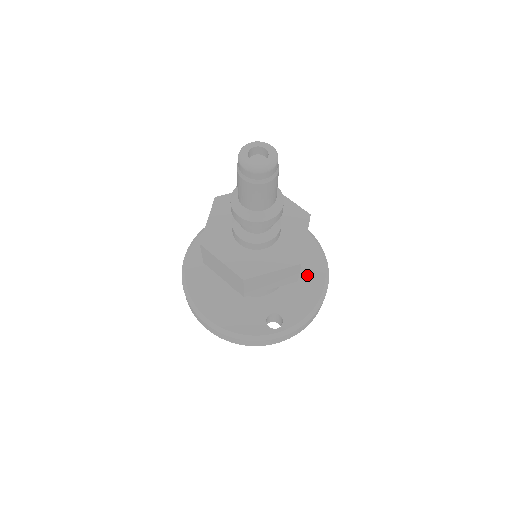
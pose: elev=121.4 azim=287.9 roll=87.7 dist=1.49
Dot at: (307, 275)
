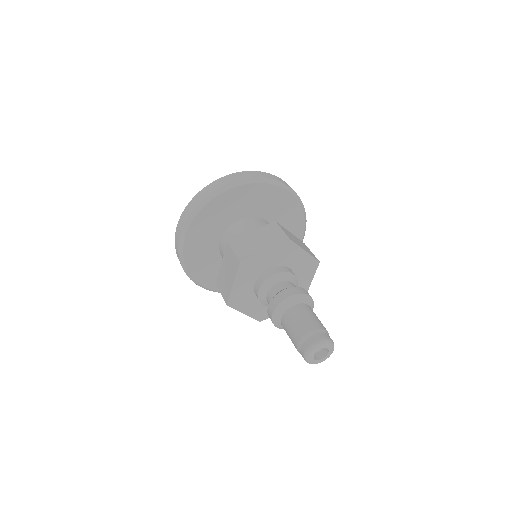
Dot at: occluded
